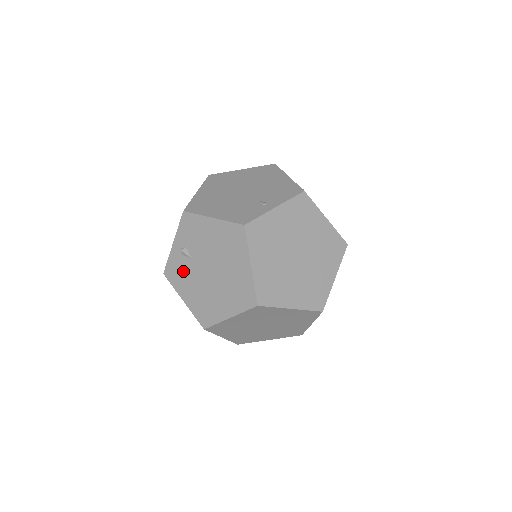
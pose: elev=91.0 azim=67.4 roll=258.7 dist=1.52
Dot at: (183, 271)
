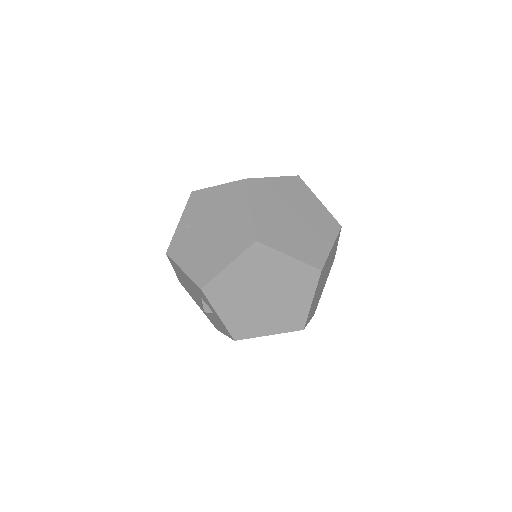
Dot at: (186, 242)
